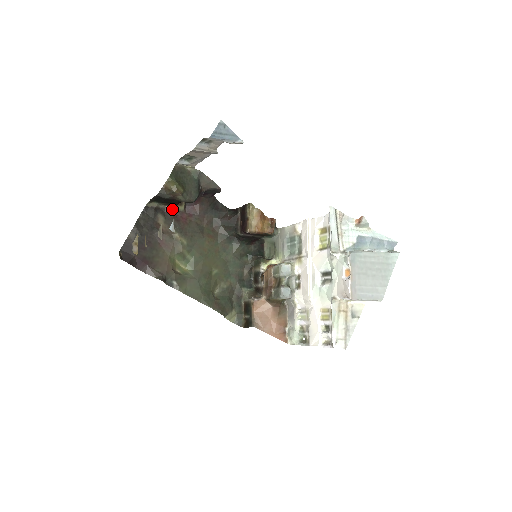
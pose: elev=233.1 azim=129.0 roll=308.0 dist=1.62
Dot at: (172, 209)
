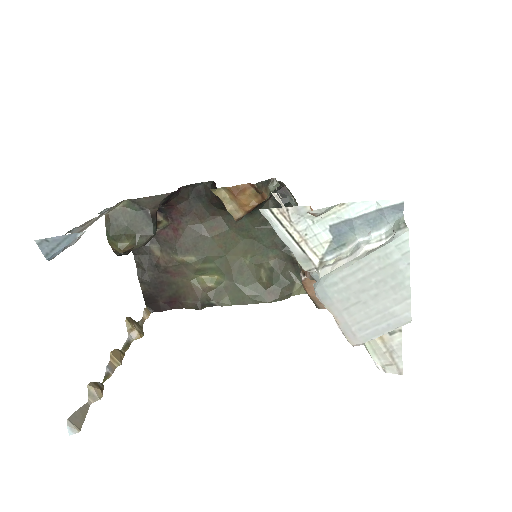
Dot at: (158, 230)
